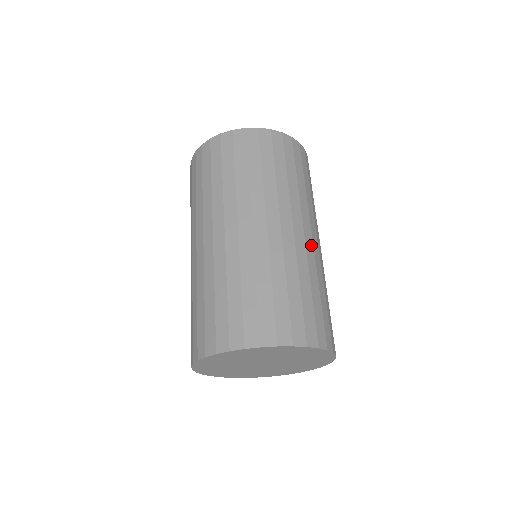
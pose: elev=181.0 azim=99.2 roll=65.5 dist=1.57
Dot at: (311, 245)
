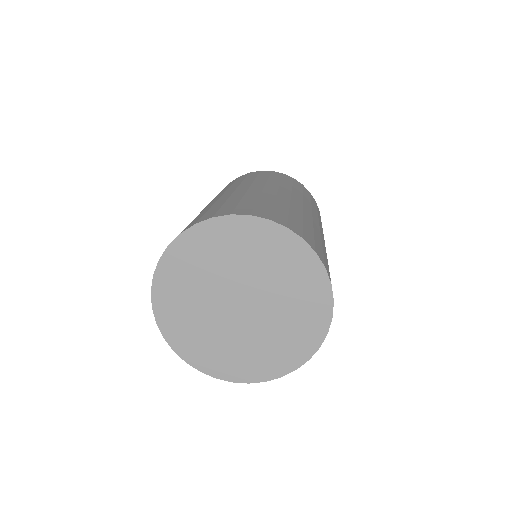
Dot at: (299, 205)
